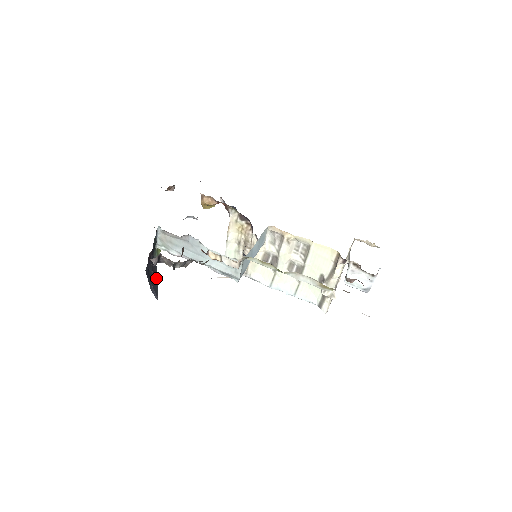
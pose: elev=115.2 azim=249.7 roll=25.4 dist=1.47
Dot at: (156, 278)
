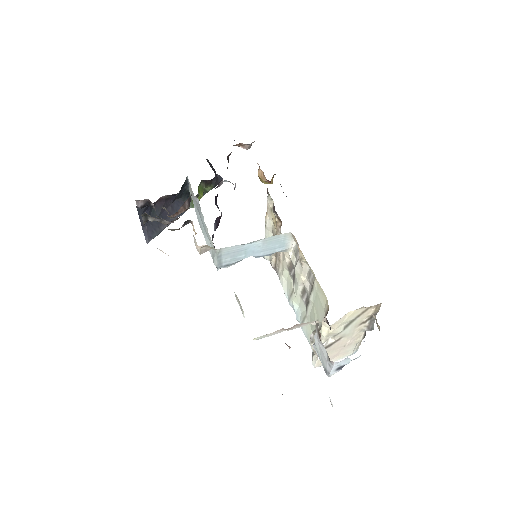
Dot at: occluded
